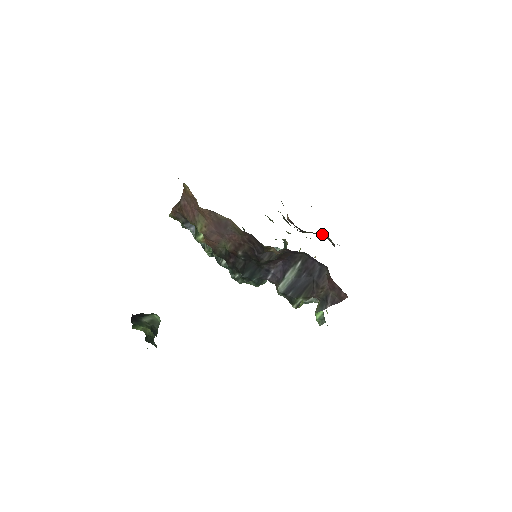
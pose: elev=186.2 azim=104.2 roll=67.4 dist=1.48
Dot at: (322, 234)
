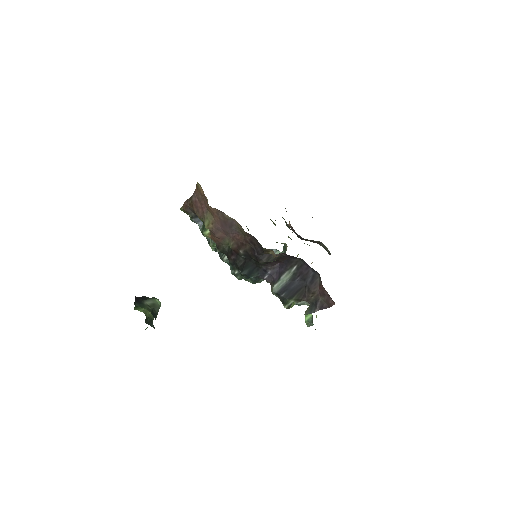
Dot at: (319, 243)
